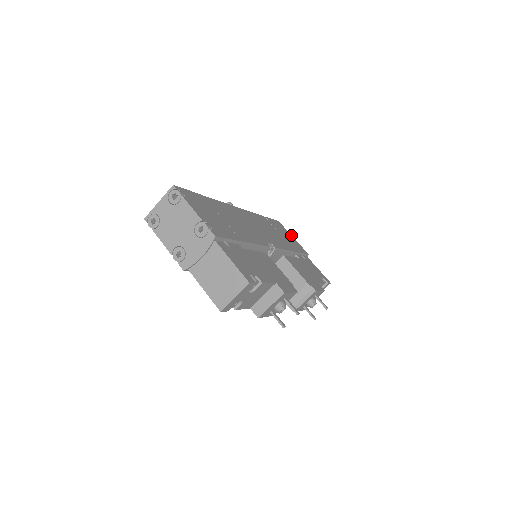
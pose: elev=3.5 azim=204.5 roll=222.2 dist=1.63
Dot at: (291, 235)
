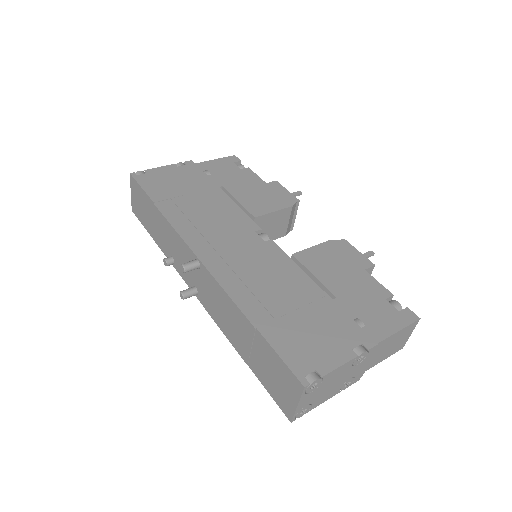
Dot at: (158, 168)
